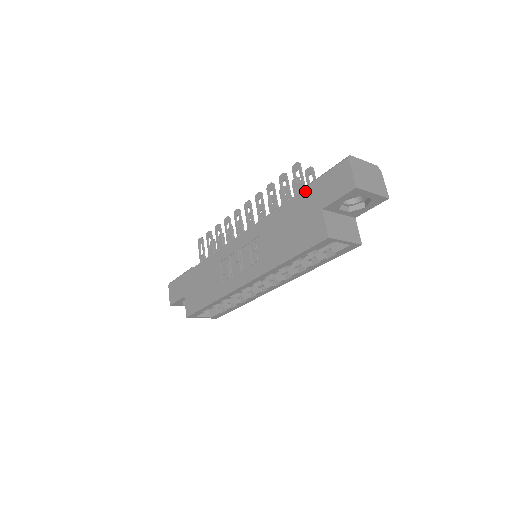
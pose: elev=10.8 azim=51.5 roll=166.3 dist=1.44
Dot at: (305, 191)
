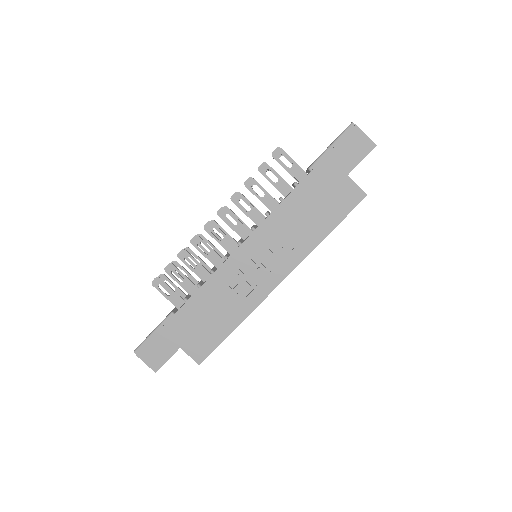
Dot at: (318, 167)
